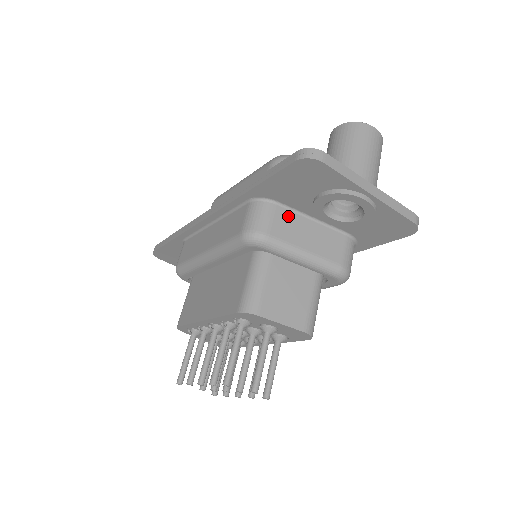
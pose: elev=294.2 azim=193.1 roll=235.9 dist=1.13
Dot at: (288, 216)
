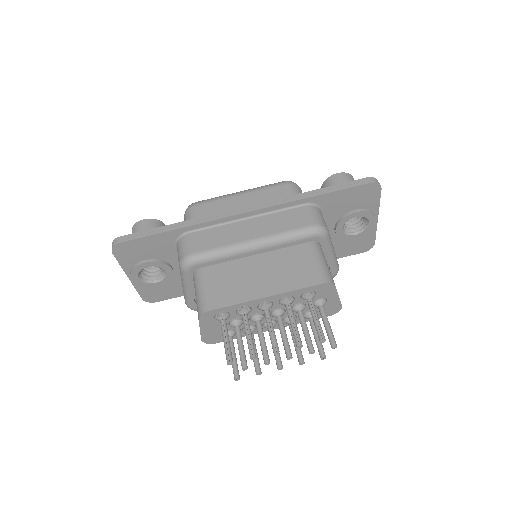
Dot at: occluded
